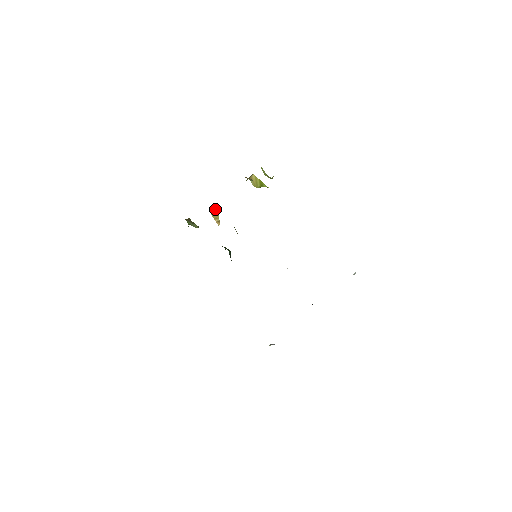
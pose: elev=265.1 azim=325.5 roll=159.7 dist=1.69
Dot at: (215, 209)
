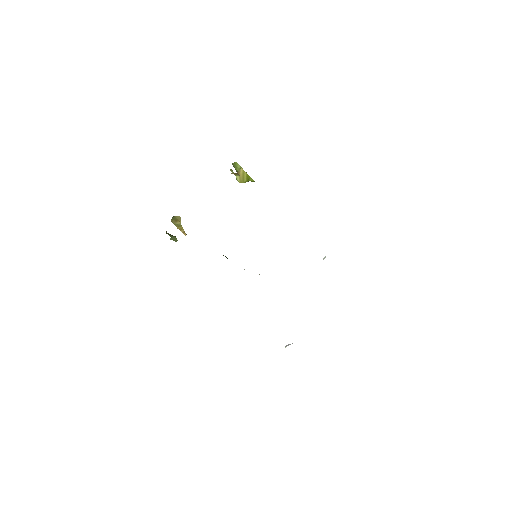
Dot at: (176, 220)
